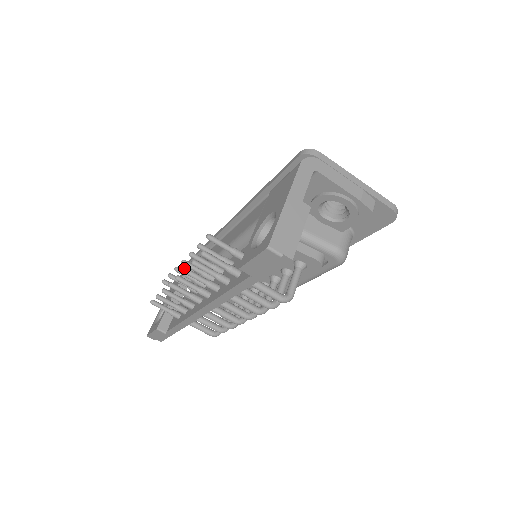
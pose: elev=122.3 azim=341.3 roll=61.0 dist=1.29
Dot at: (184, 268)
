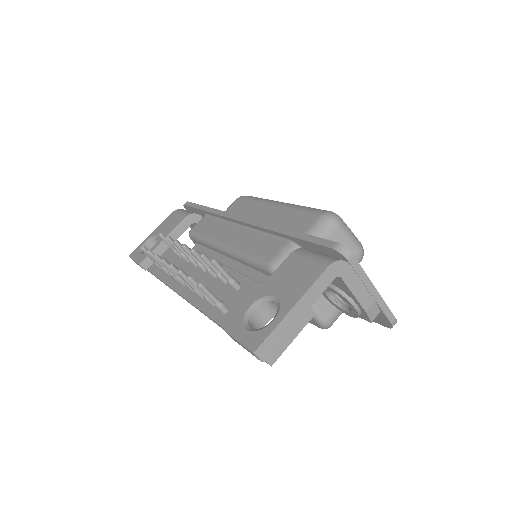
Dot at: (179, 270)
